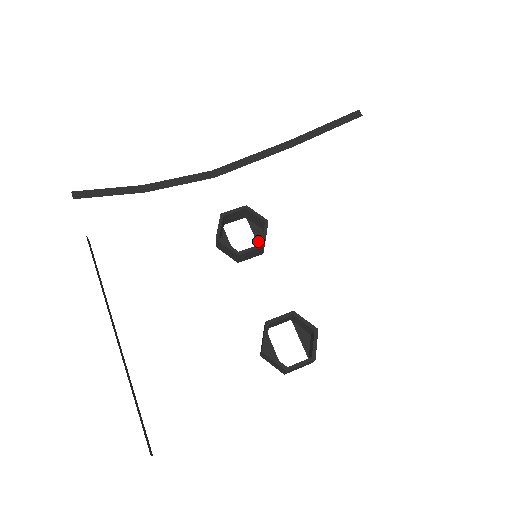
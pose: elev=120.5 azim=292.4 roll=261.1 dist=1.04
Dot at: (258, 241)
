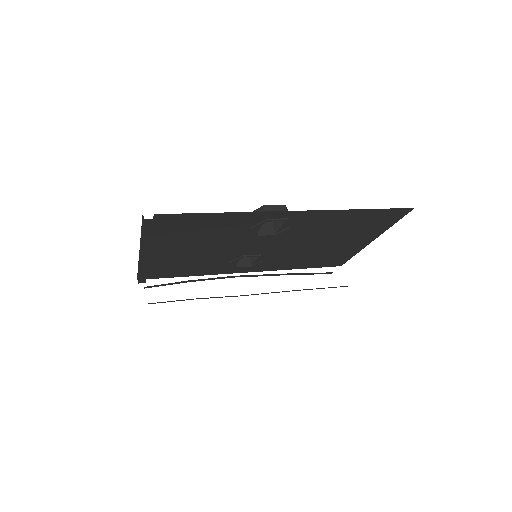
Dot at: (258, 258)
